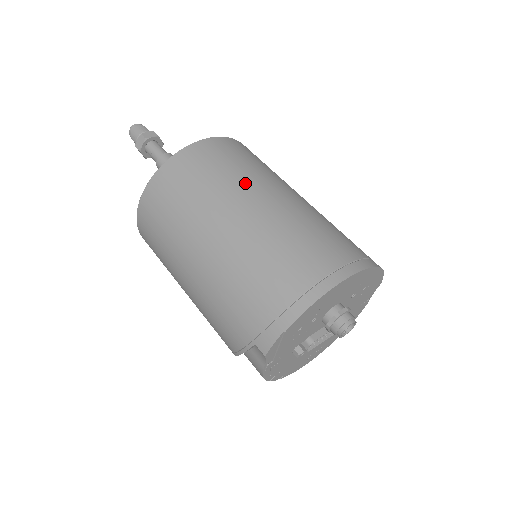
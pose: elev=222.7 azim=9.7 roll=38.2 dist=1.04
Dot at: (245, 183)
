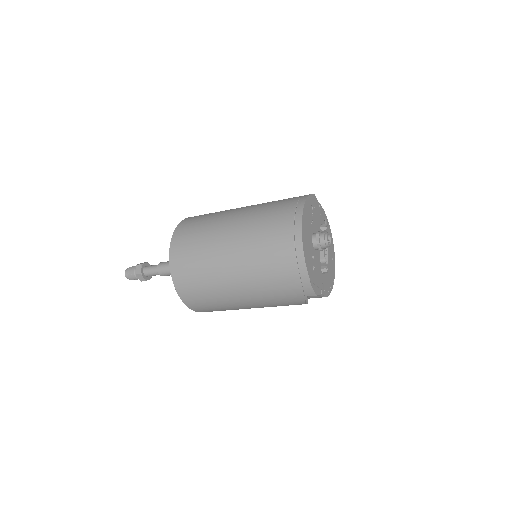
Dot at: (213, 246)
